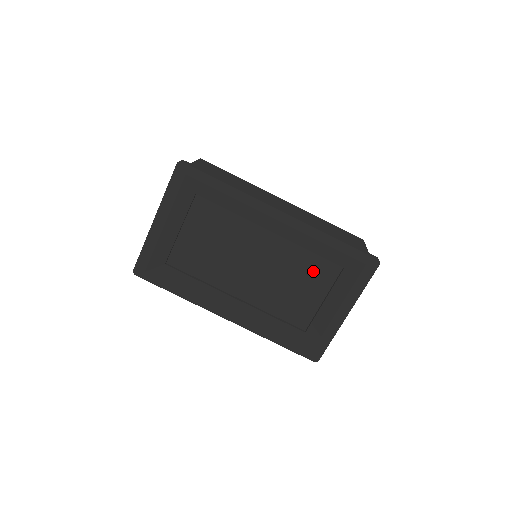
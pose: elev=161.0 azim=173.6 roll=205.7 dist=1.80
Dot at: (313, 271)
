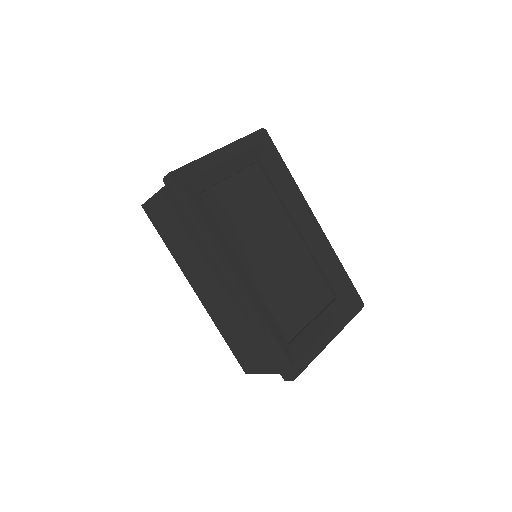
Dot at: (314, 287)
